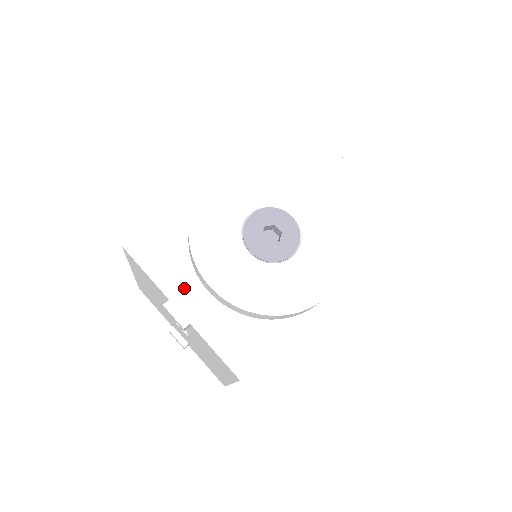
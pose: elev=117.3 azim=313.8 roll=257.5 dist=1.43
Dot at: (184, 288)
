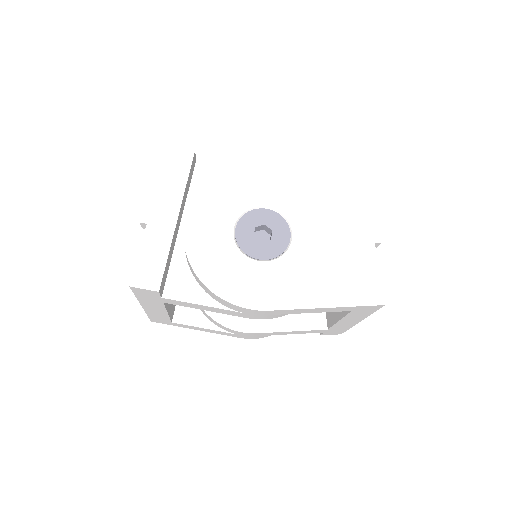
Dot at: (170, 202)
